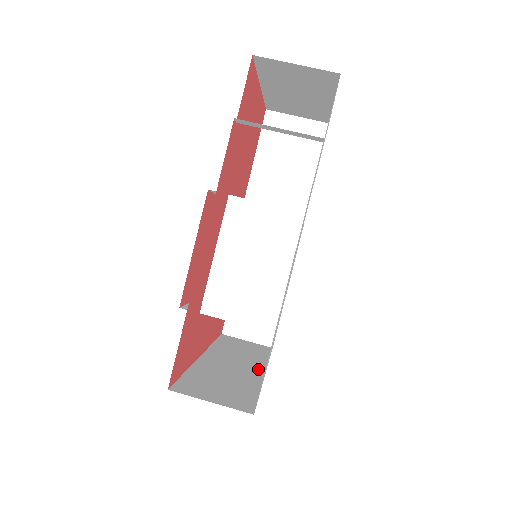
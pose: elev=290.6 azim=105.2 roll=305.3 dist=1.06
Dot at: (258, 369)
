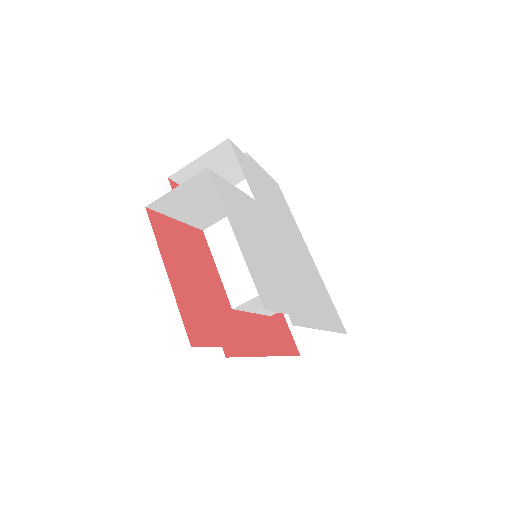
Dot at: occluded
